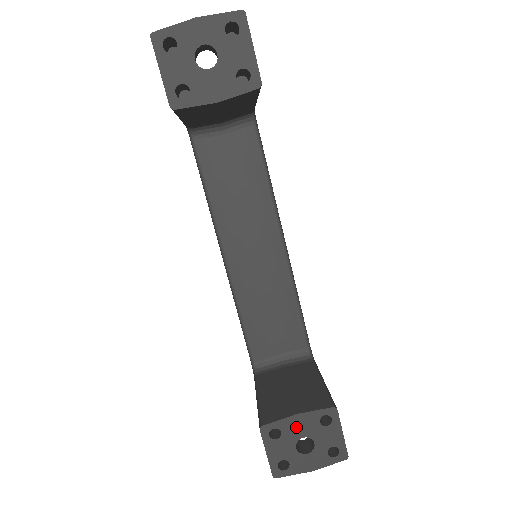
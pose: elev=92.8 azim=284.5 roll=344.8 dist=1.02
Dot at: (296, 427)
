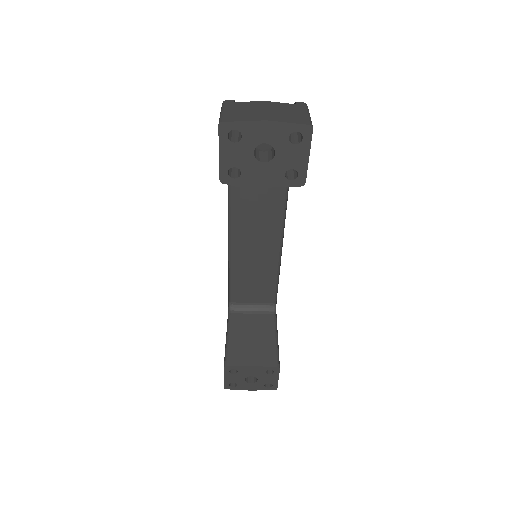
Dot at: (249, 371)
